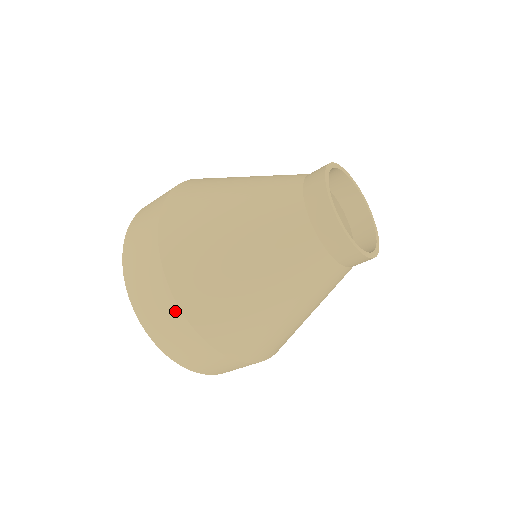
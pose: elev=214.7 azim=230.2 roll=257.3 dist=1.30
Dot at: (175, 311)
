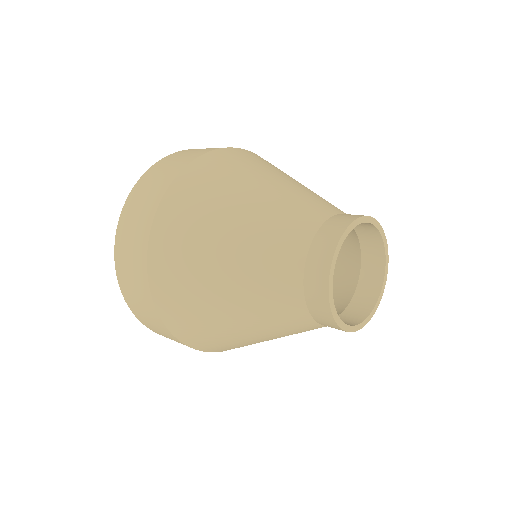
Dot at: (168, 333)
